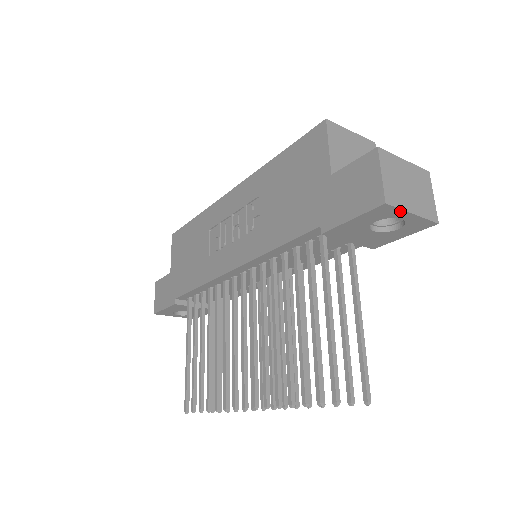
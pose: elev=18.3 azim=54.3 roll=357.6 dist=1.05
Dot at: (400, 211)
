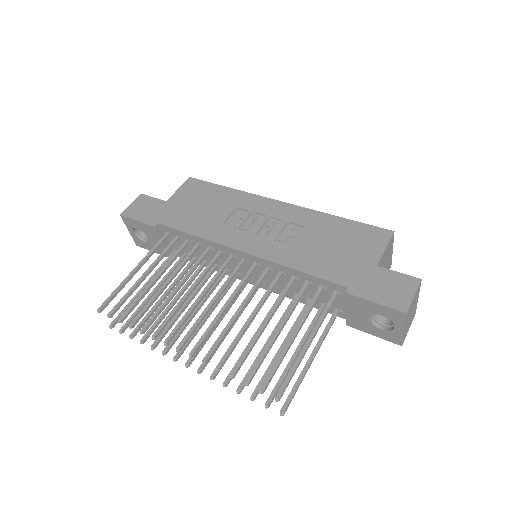
Dot at: (403, 323)
